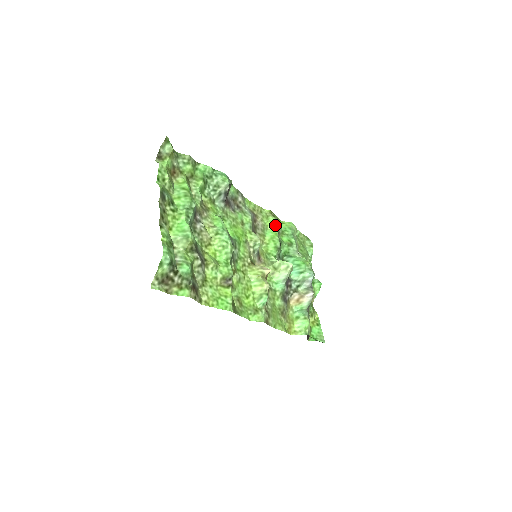
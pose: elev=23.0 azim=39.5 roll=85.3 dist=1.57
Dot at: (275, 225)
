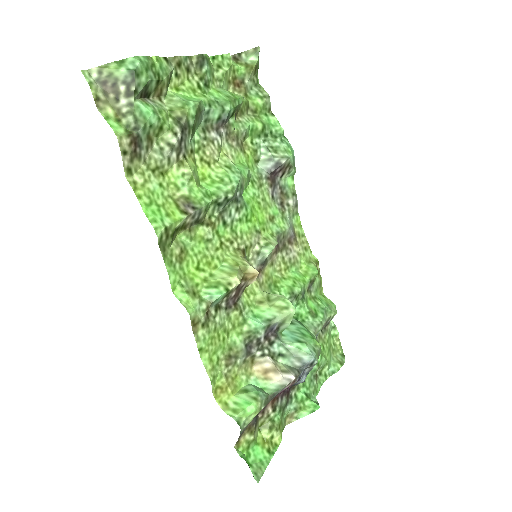
Dot at: (311, 273)
